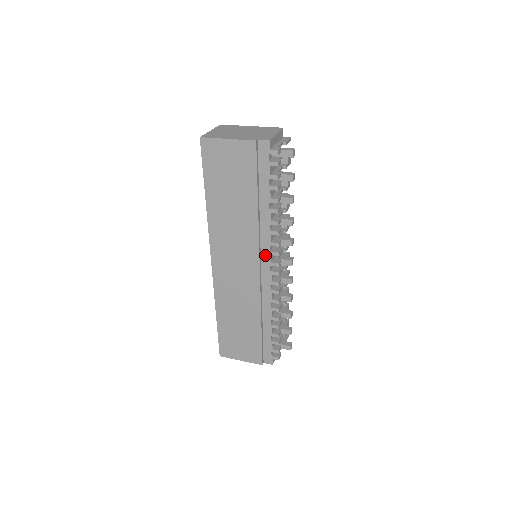
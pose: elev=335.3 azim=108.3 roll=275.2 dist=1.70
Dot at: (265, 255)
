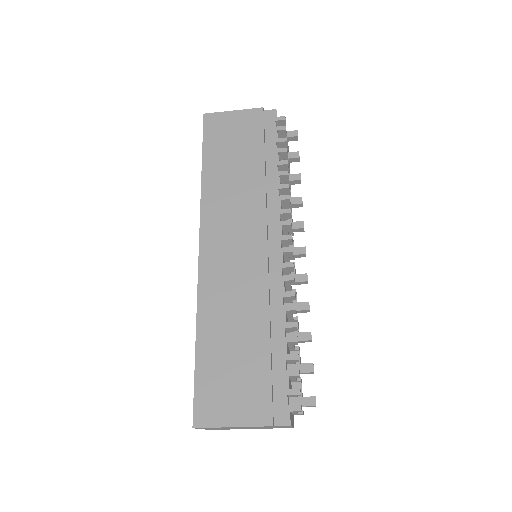
Dot at: (273, 227)
